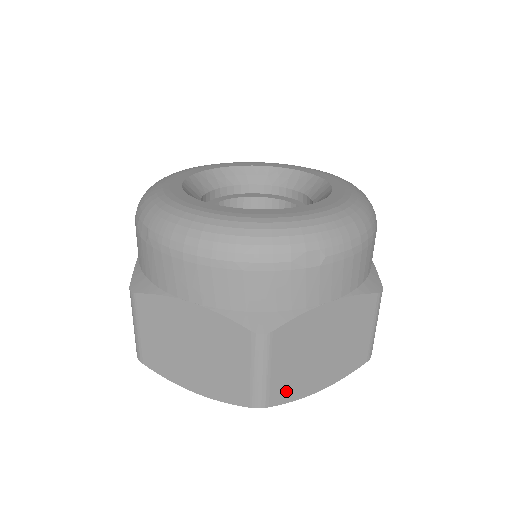
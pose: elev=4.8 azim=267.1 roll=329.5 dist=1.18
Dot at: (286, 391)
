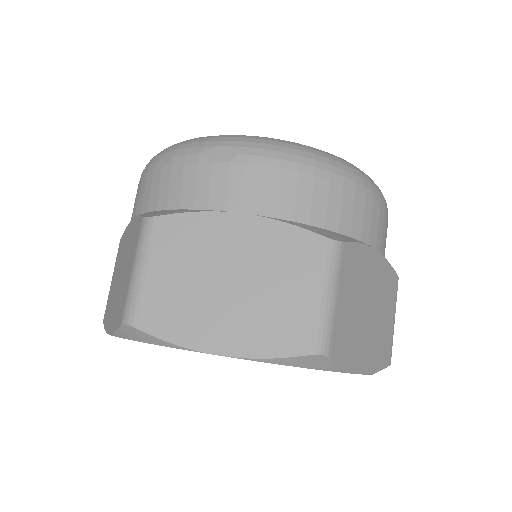
Dot at: (164, 318)
